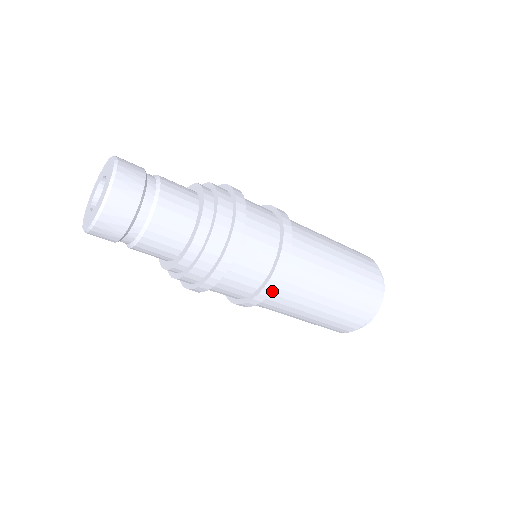
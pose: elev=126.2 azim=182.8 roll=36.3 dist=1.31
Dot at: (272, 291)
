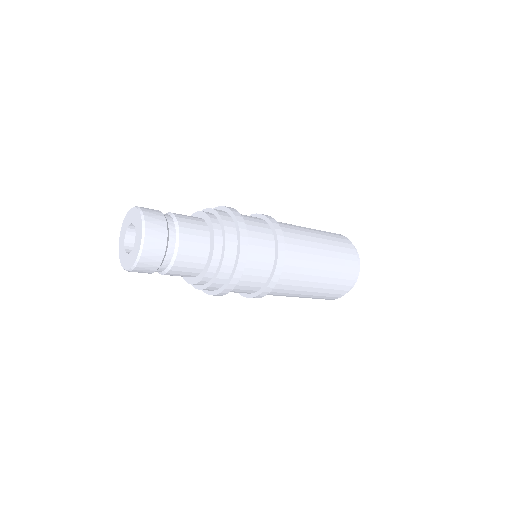
Dot at: occluded
